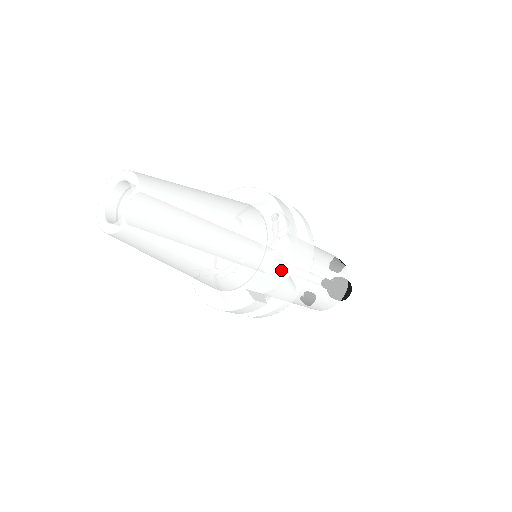
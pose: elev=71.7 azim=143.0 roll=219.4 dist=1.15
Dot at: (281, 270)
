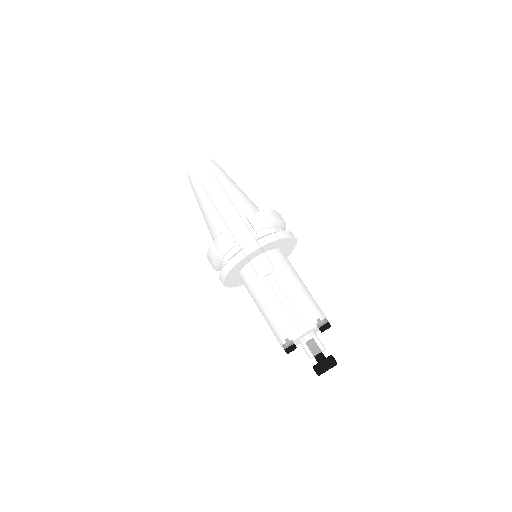
Dot at: (250, 217)
